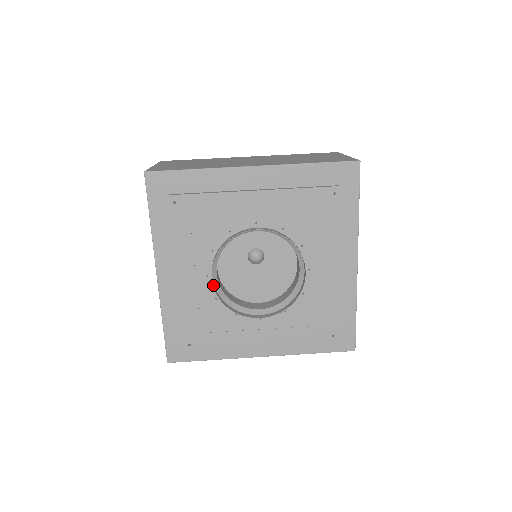
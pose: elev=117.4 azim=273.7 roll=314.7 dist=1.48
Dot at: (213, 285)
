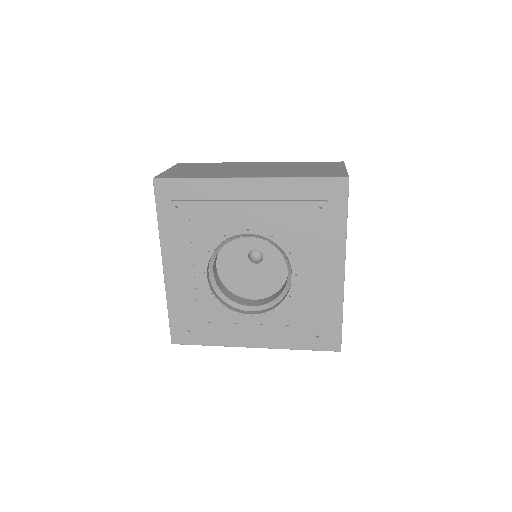
Dot at: (209, 282)
